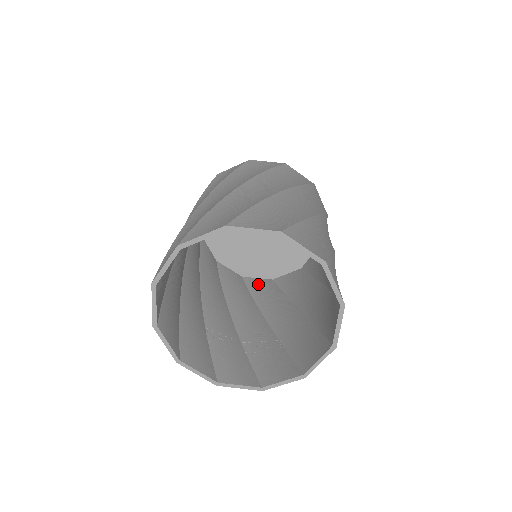
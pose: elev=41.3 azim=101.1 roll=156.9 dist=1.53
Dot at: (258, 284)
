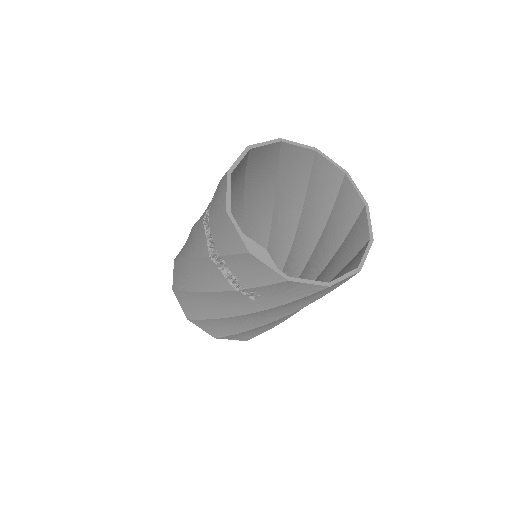
Dot at: occluded
